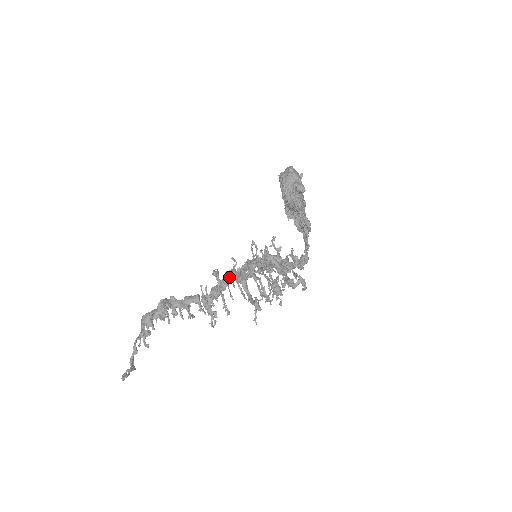
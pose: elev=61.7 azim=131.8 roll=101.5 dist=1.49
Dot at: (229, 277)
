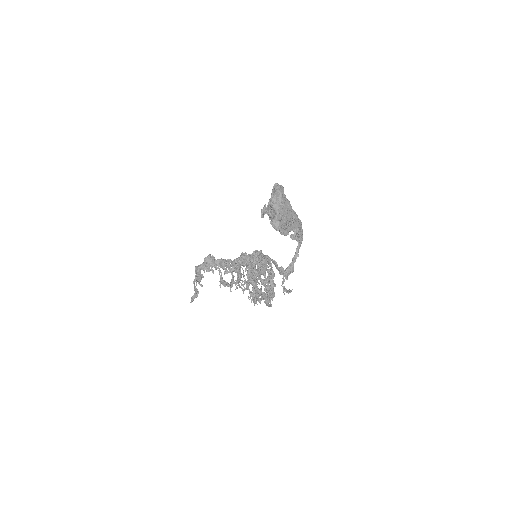
Dot at: occluded
